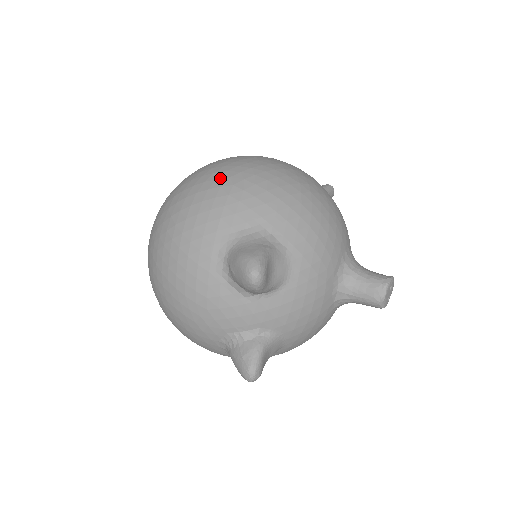
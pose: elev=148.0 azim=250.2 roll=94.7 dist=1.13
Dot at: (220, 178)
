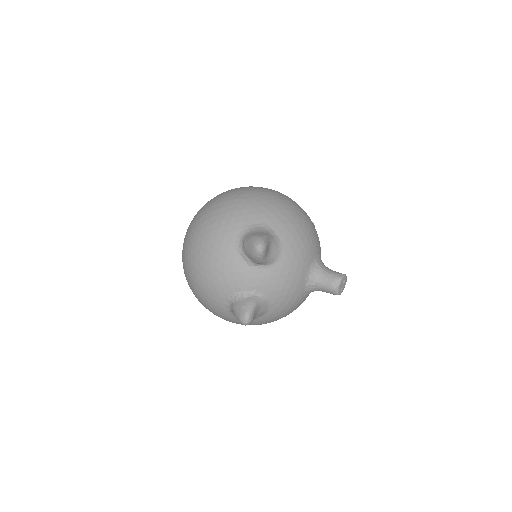
Dot at: (243, 194)
